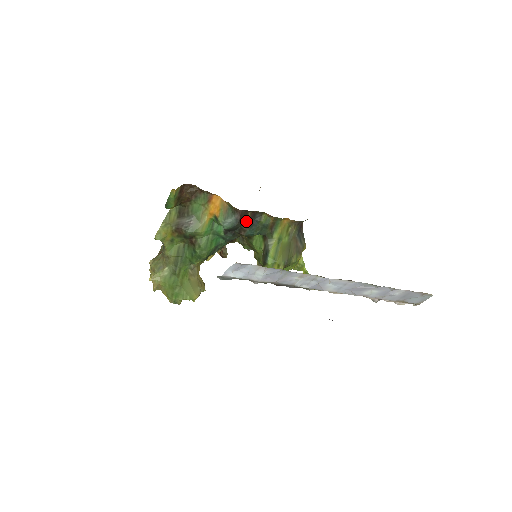
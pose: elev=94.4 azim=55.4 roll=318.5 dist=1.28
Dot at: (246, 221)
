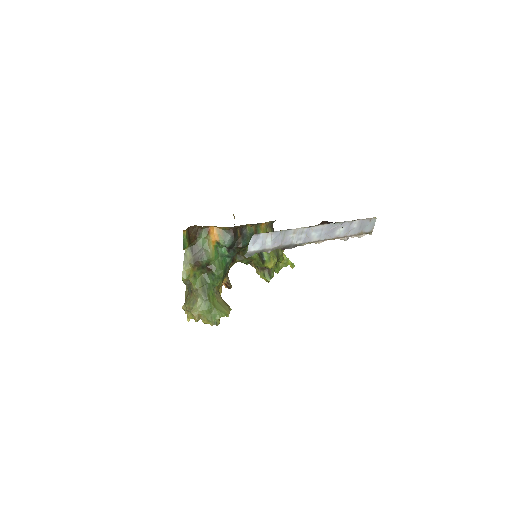
Dot at: (238, 236)
